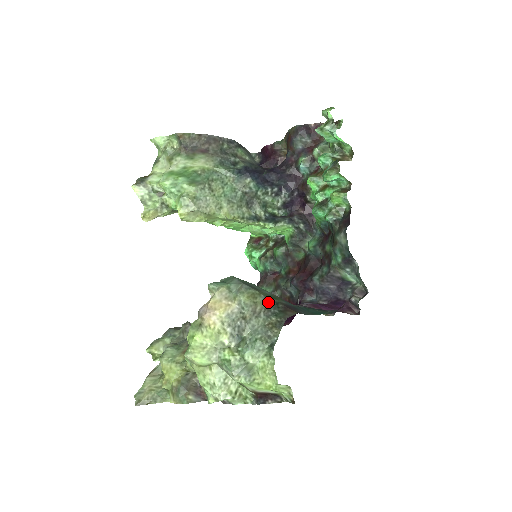
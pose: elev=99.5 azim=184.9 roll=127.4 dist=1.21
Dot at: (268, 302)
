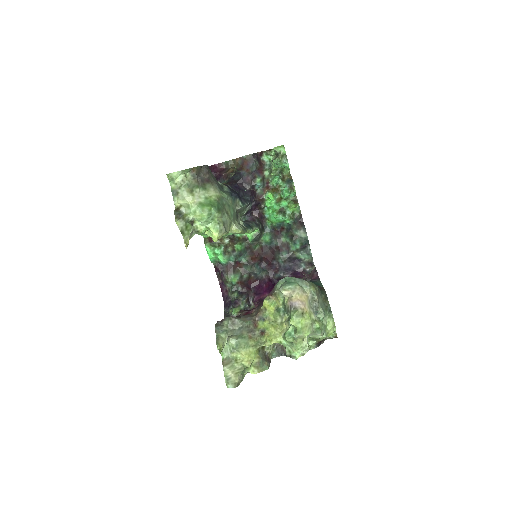
Dot at: (317, 287)
